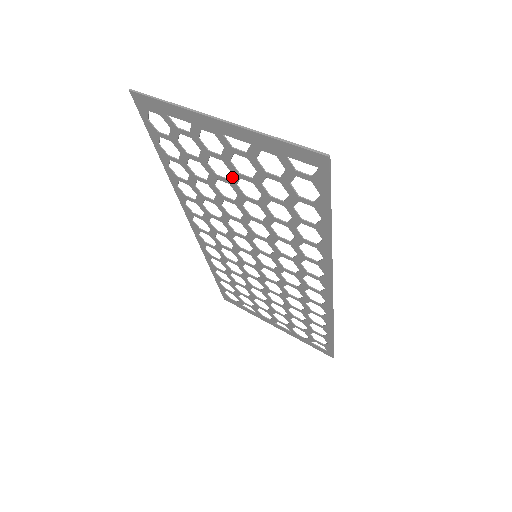
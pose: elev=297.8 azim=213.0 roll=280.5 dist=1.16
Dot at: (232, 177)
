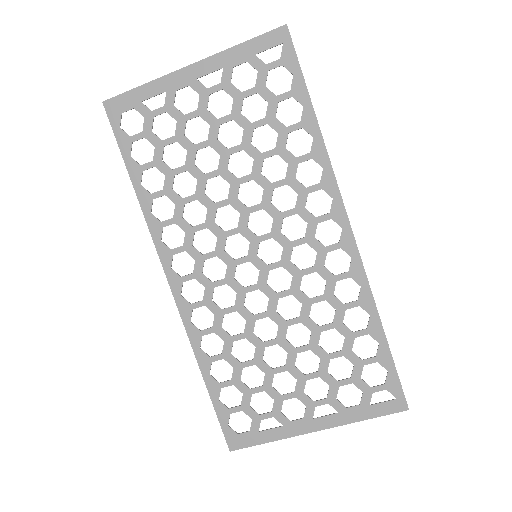
Dot at: (211, 131)
